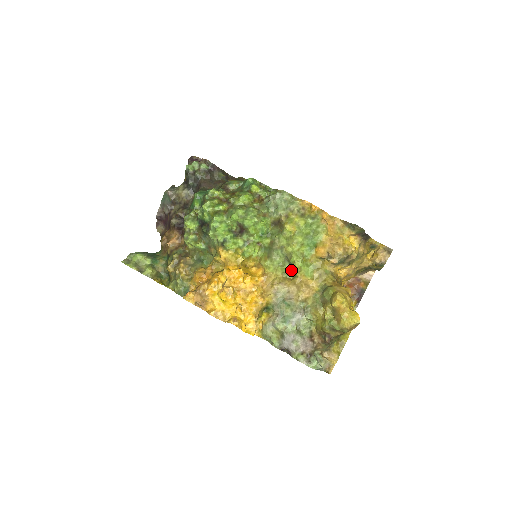
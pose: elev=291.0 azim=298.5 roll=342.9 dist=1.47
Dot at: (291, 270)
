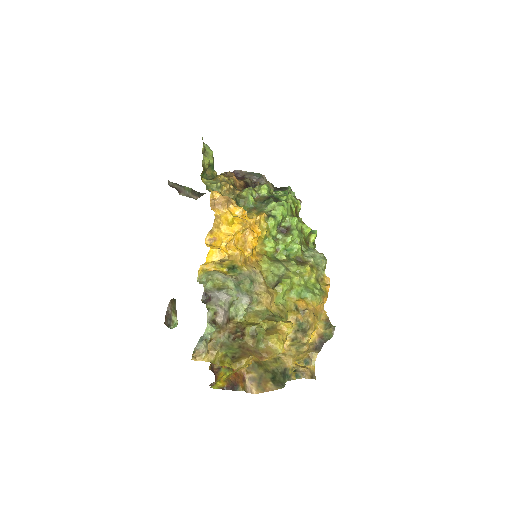
Dot at: (273, 284)
